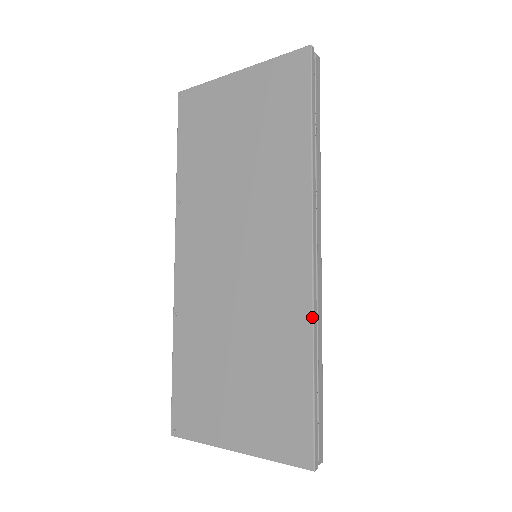
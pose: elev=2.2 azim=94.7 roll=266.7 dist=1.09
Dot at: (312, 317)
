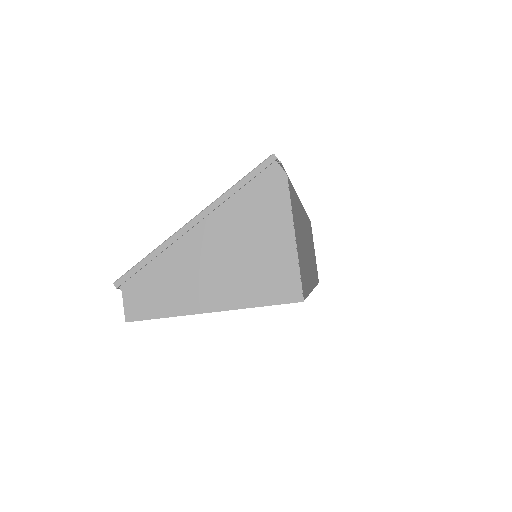
Dot at: occluded
